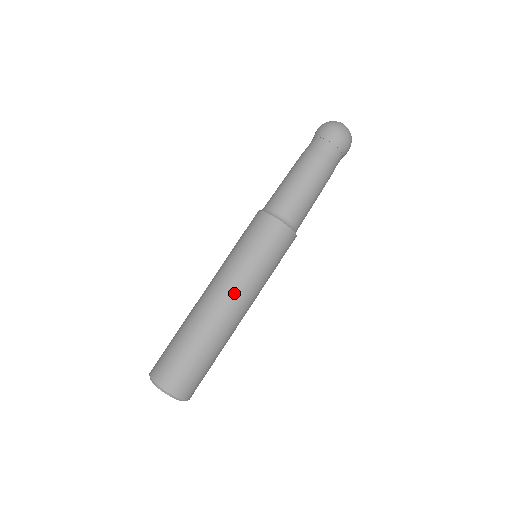
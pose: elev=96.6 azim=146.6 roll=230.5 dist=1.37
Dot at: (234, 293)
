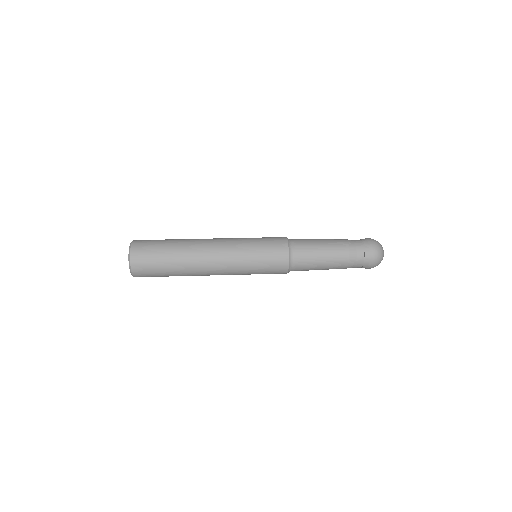
Dot at: (222, 239)
